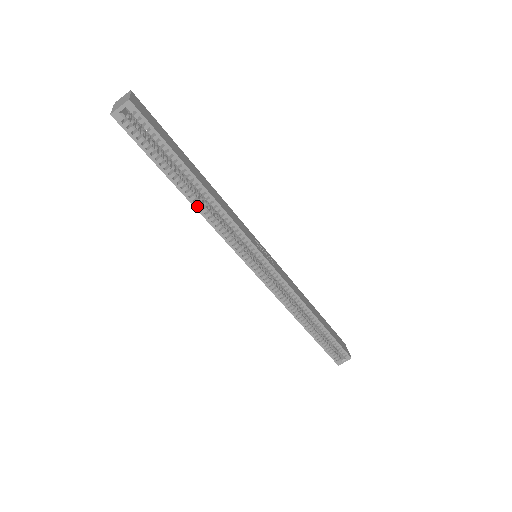
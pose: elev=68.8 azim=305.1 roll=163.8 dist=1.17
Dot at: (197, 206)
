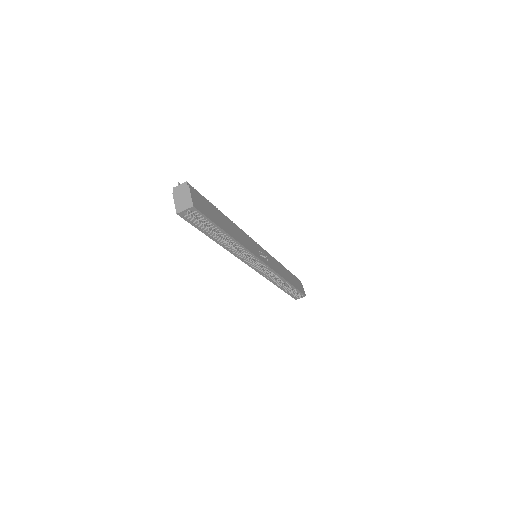
Dot at: (225, 247)
